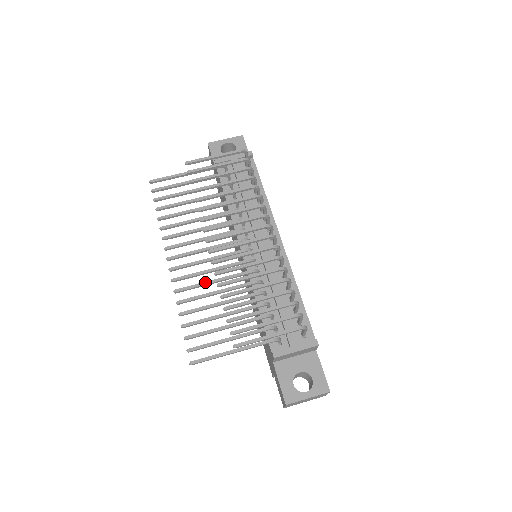
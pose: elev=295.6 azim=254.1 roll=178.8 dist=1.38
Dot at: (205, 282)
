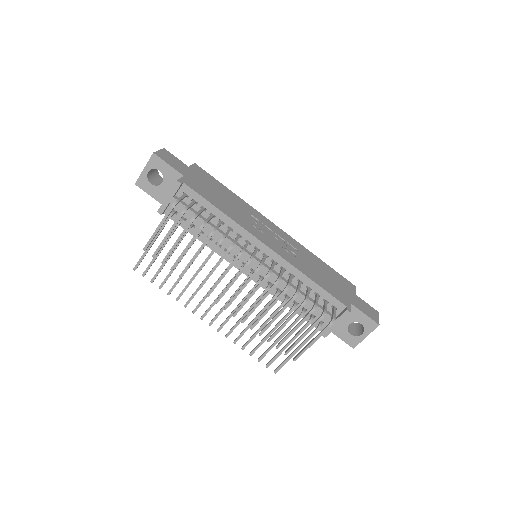
Dot at: (239, 320)
